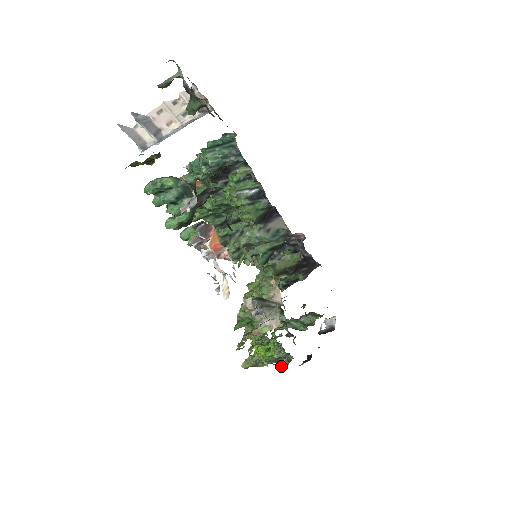
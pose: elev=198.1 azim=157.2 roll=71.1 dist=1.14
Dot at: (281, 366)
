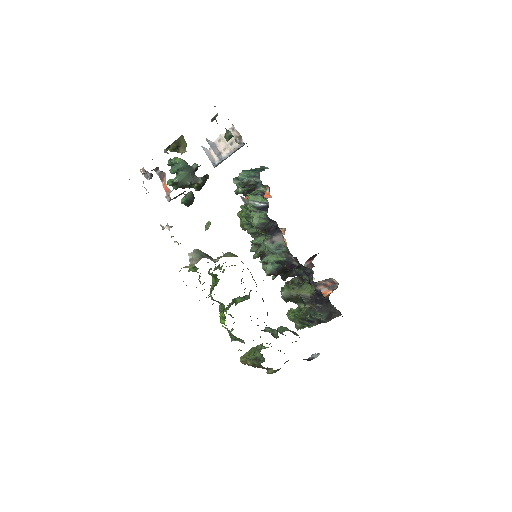
Dot at: (255, 365)
